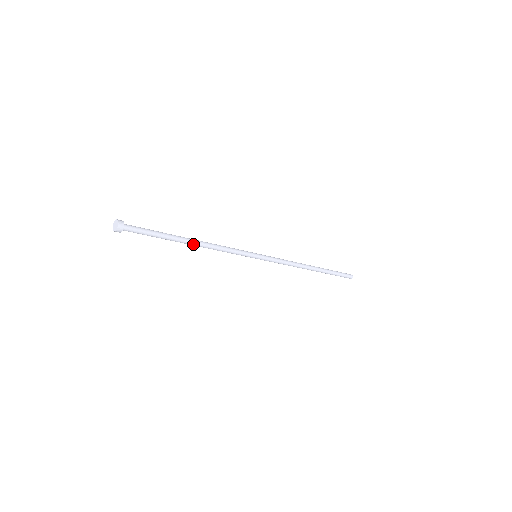
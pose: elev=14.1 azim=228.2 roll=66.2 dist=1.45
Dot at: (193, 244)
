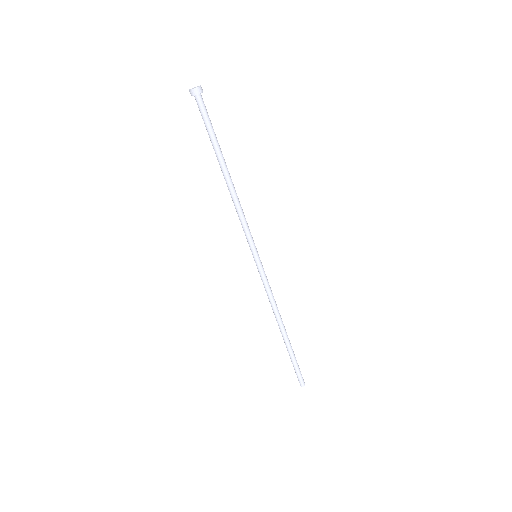
Dot at: (228, 178)
